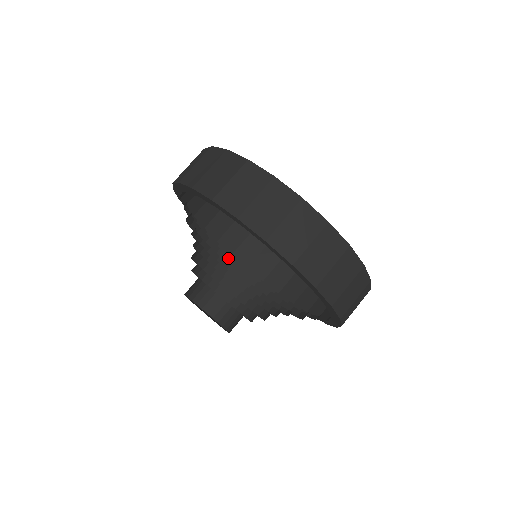
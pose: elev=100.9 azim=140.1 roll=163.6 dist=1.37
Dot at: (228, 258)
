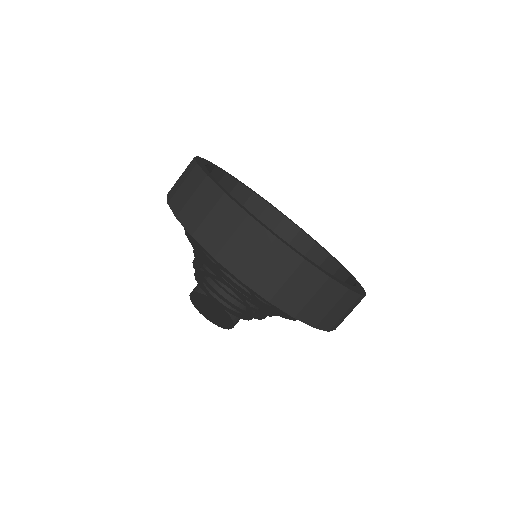
Dot at: occluded
